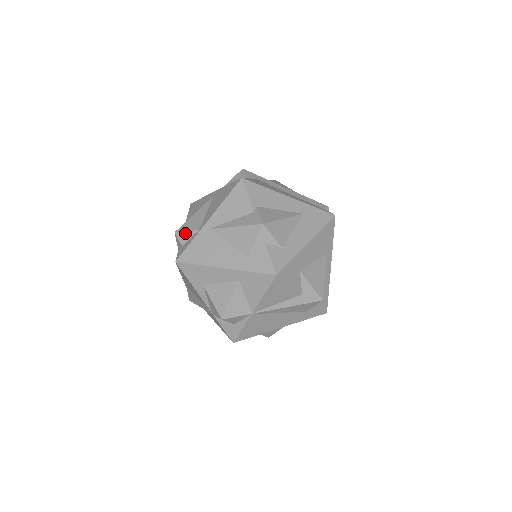
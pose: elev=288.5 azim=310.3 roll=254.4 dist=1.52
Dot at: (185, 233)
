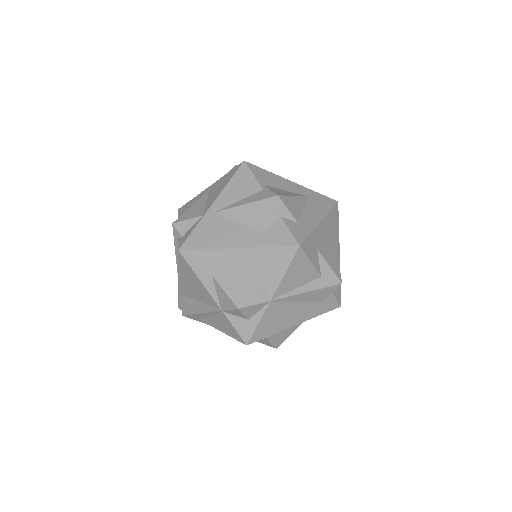
Dot at: (185, 222)
